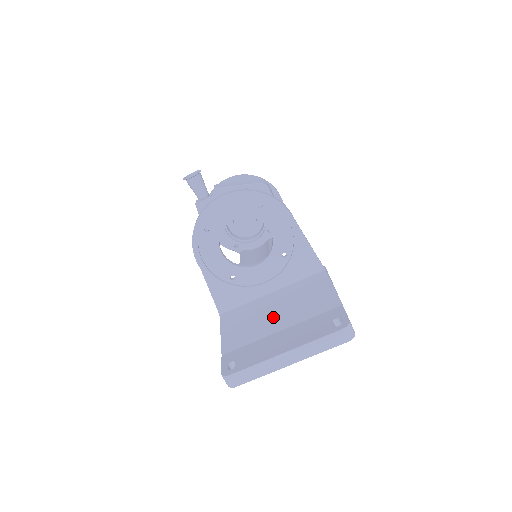
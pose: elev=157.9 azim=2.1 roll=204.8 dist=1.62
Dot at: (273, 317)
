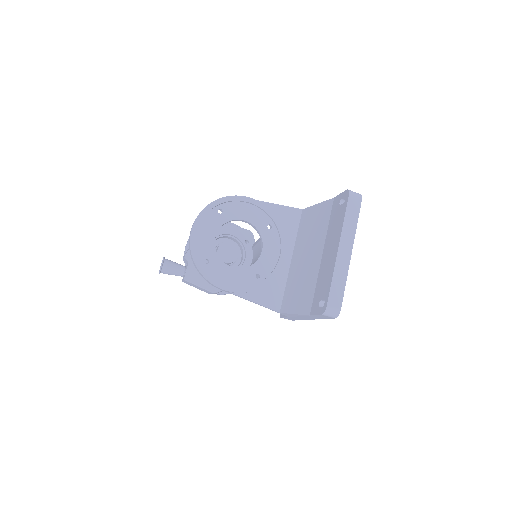
Dot at: (309, 260)
